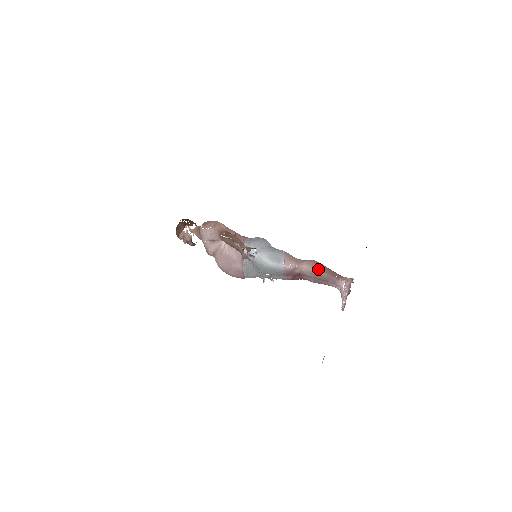
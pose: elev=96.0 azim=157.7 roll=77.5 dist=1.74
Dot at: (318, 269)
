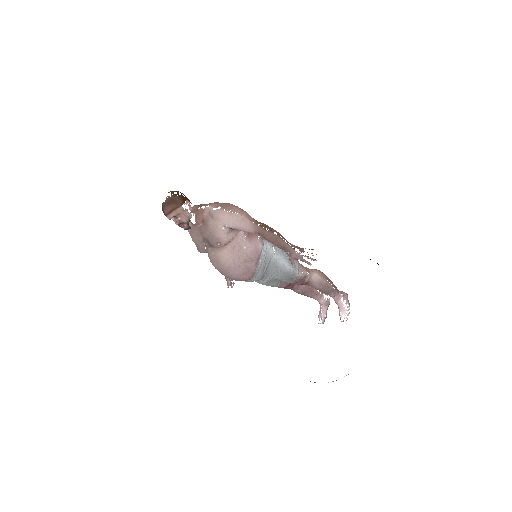
Dot at: (326, 280)
